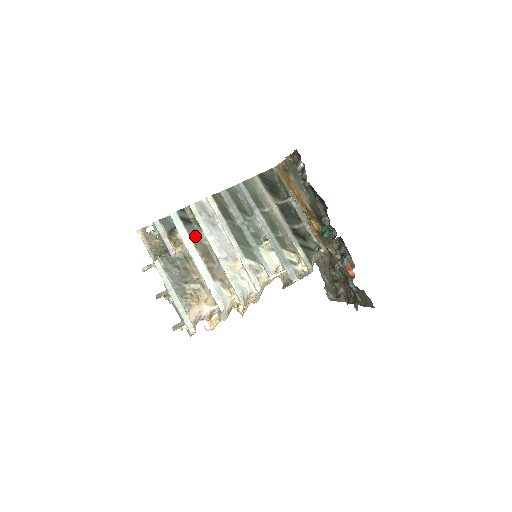
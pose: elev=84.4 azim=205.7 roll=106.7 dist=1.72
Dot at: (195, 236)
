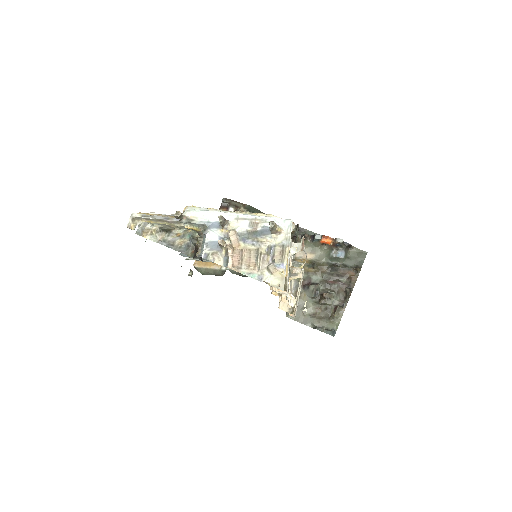
Dot at: occluded
